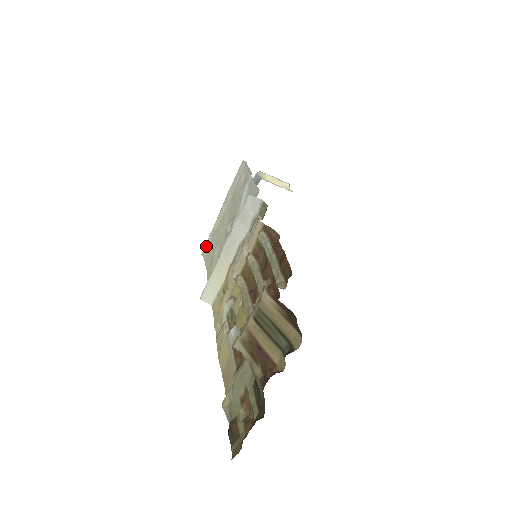
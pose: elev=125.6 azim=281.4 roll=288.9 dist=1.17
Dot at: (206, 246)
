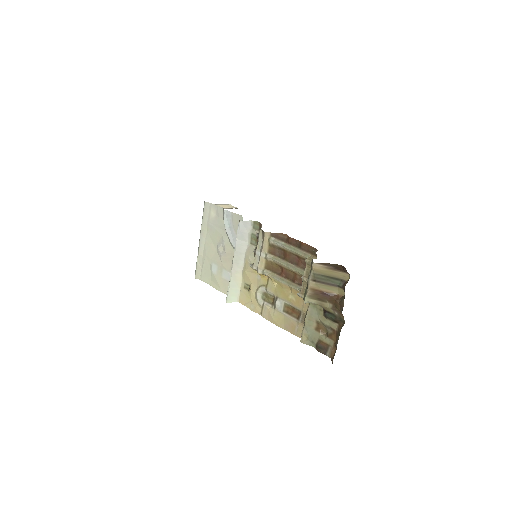
Dot at: (197, 271)
